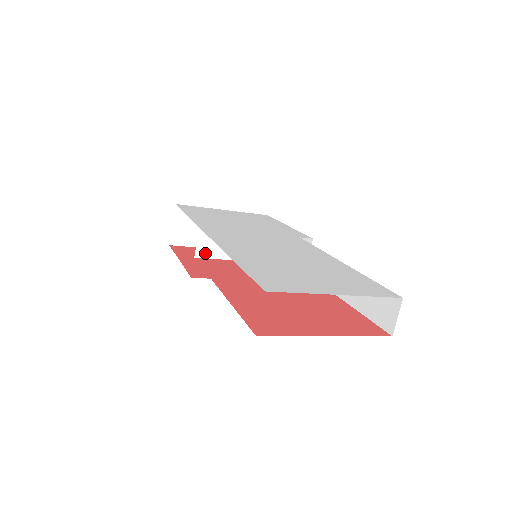
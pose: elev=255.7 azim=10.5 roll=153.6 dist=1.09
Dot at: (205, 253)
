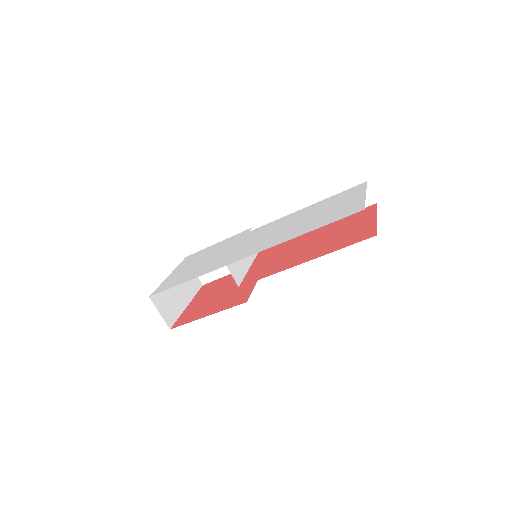
Dot at: (239, 280)
